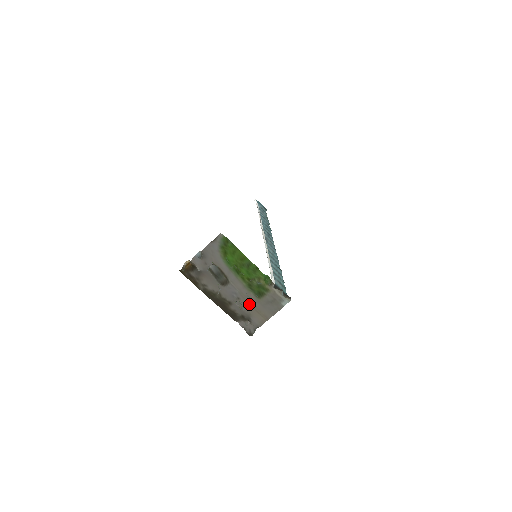
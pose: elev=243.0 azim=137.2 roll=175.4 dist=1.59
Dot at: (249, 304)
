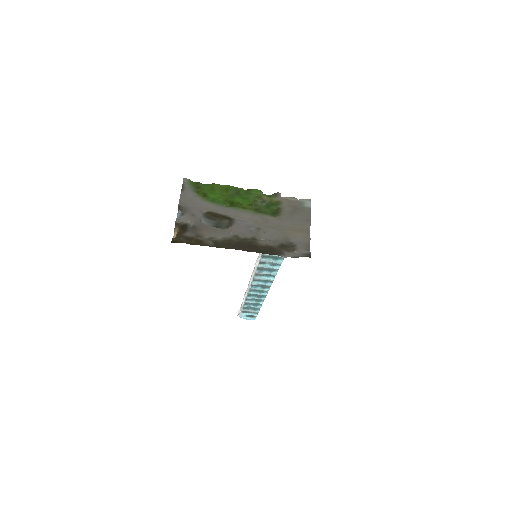
Dot at: (275, 228)
